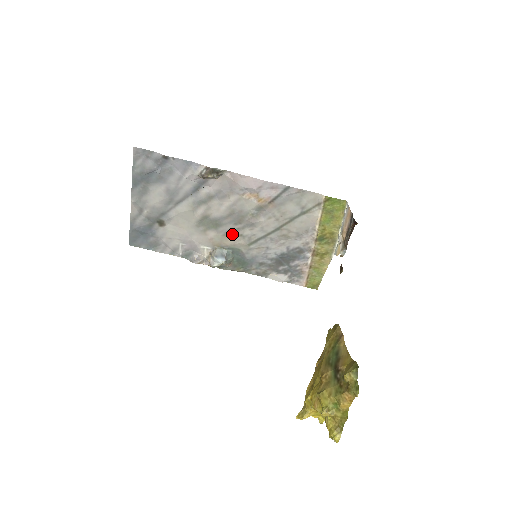
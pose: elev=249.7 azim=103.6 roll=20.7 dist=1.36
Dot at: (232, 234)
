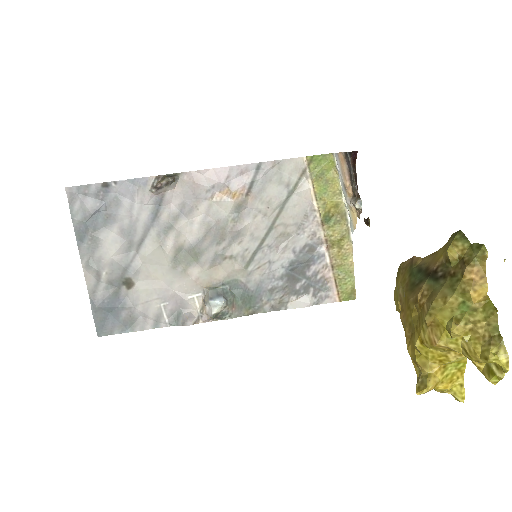
Dot at: (220, 261)
